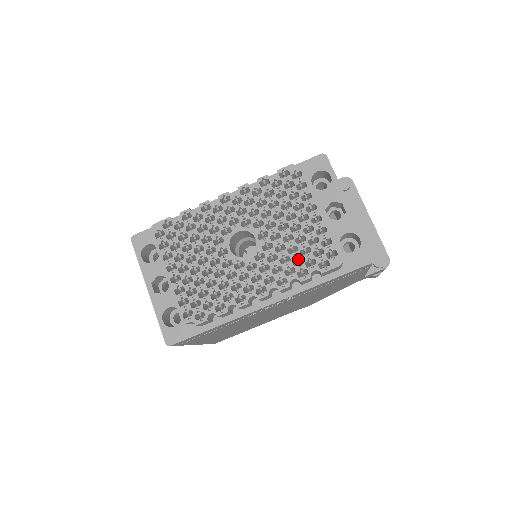
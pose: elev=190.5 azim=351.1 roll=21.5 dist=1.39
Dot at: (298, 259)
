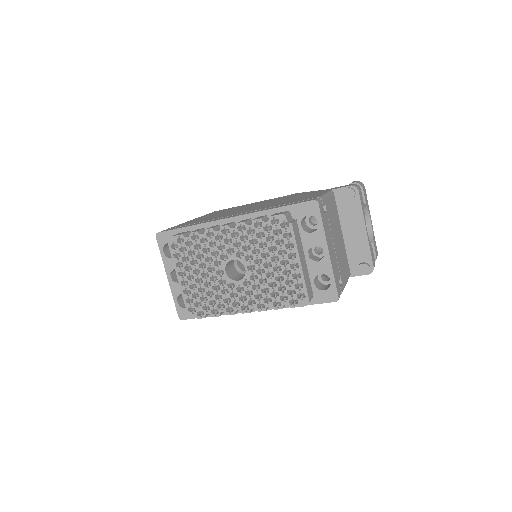
Dot at: occluded
